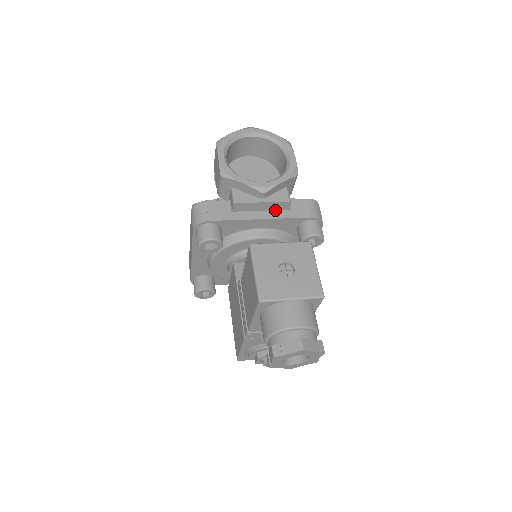
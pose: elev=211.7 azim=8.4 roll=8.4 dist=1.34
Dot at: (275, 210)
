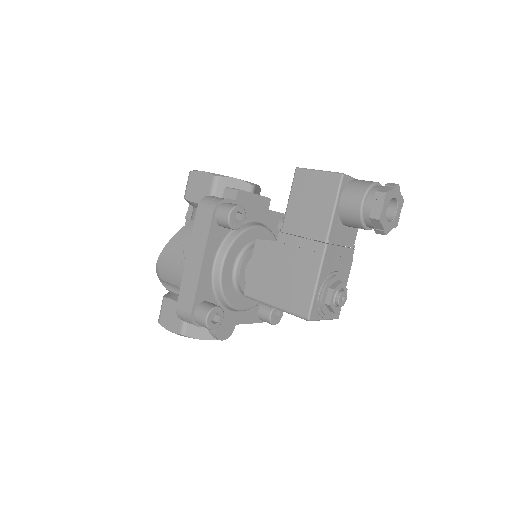
Dot at: occluded
